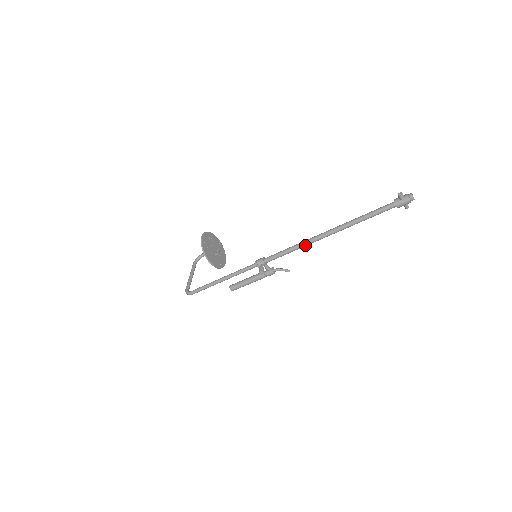
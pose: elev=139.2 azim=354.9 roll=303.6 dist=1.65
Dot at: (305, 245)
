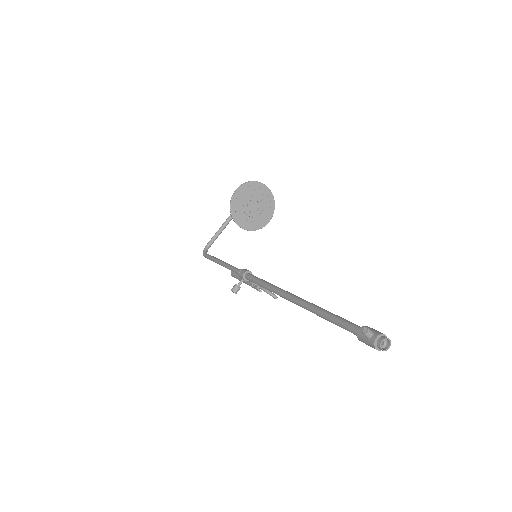
Dot at: (275, 293)
